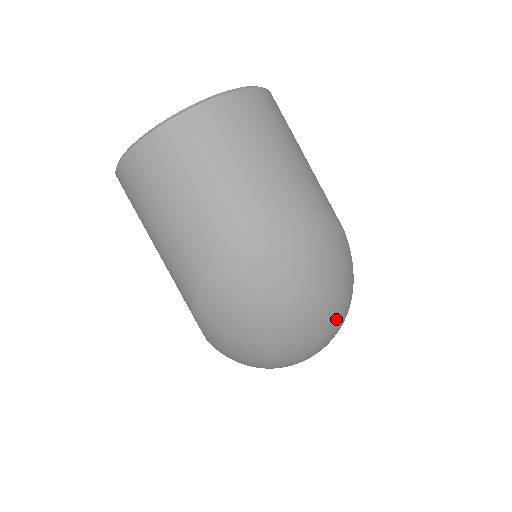
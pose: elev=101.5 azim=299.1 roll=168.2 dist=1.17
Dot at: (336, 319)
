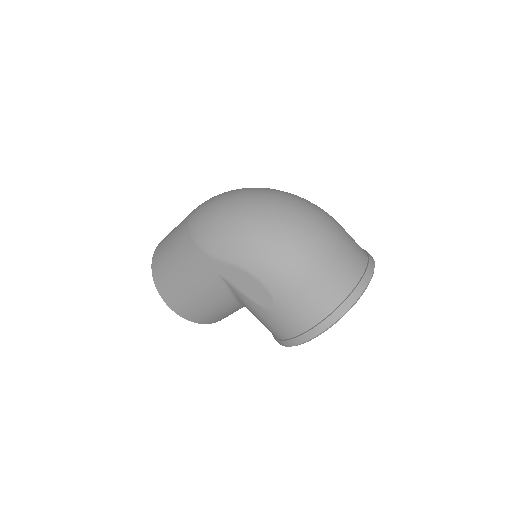
Dot at: (280, 192)
